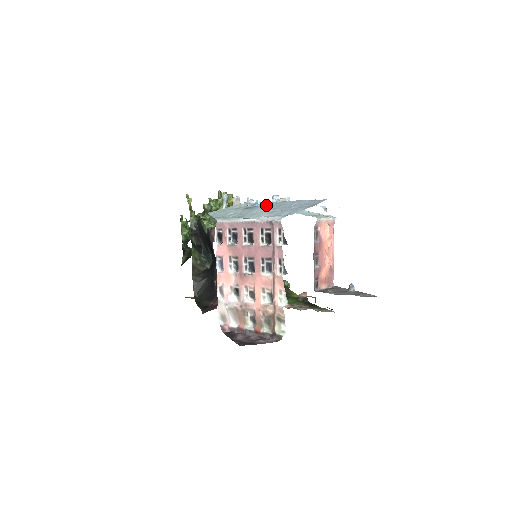
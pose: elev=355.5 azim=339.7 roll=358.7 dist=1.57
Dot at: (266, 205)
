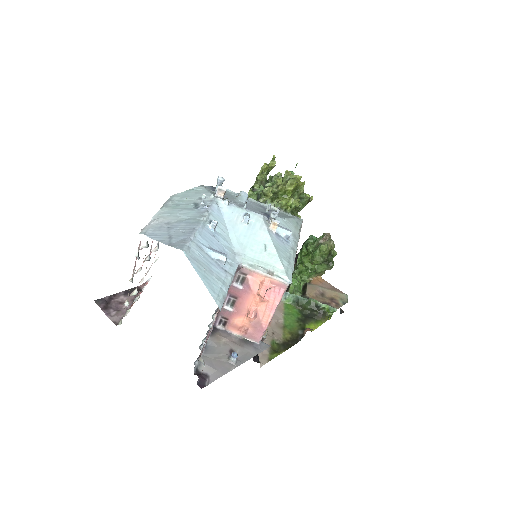
Dot at: (195, 213)
